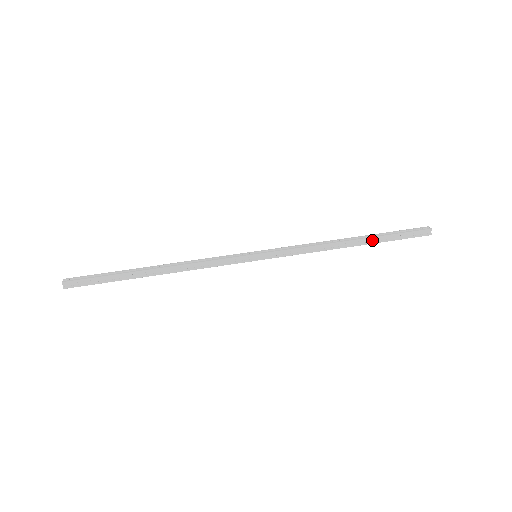
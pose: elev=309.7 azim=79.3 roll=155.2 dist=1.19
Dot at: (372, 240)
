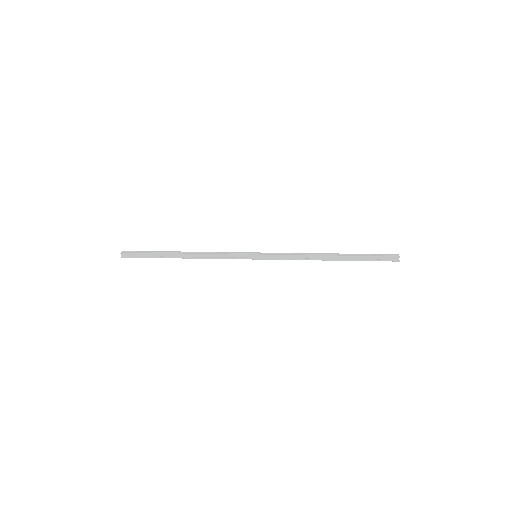
Dot at: (348, 256)
